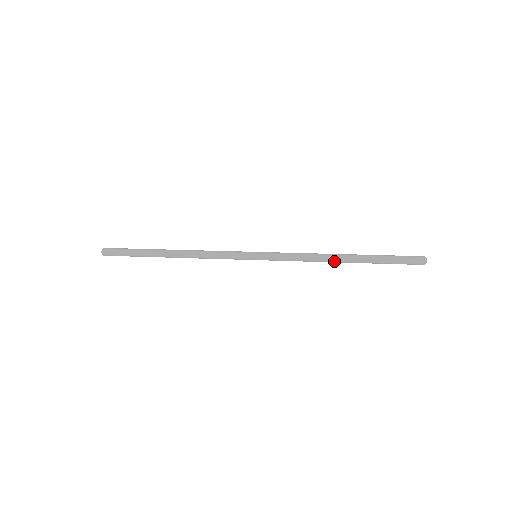
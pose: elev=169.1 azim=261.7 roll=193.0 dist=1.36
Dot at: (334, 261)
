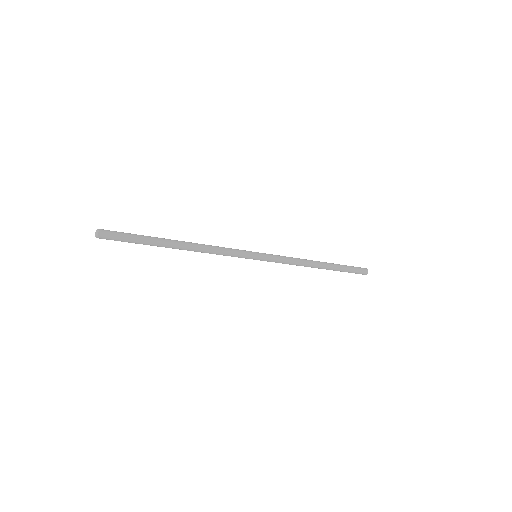
Dot at: (314, 267)
